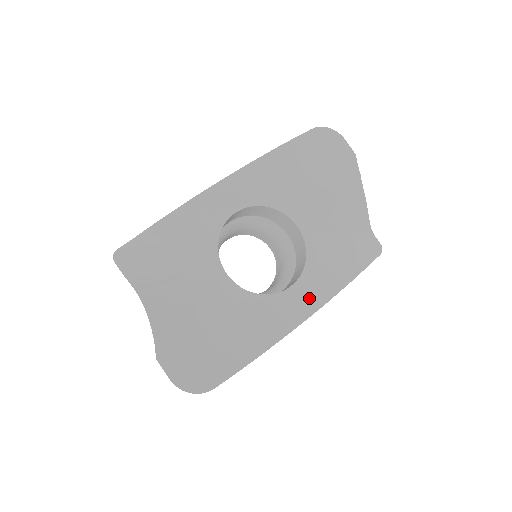
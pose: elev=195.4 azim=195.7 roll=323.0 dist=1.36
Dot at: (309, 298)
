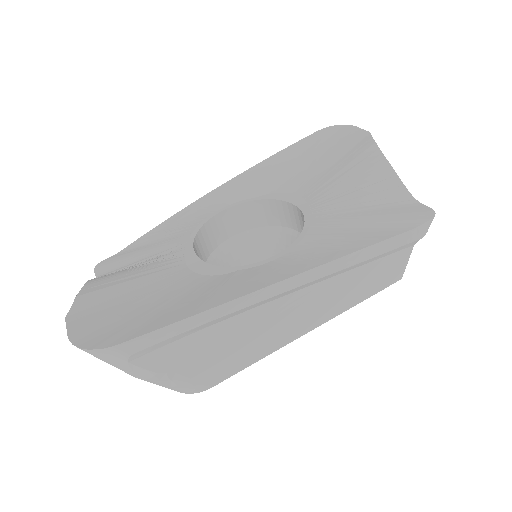
Dot at: (299, 261)
